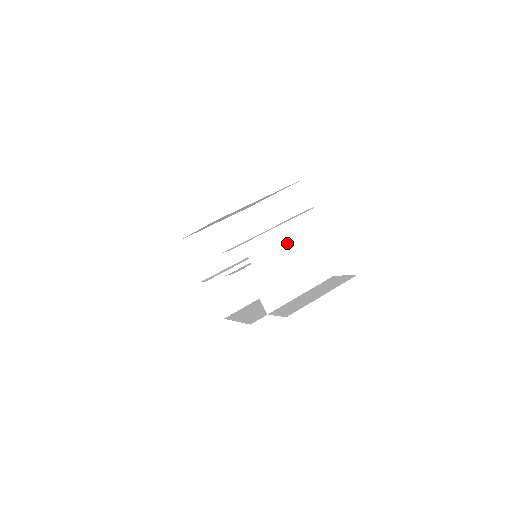
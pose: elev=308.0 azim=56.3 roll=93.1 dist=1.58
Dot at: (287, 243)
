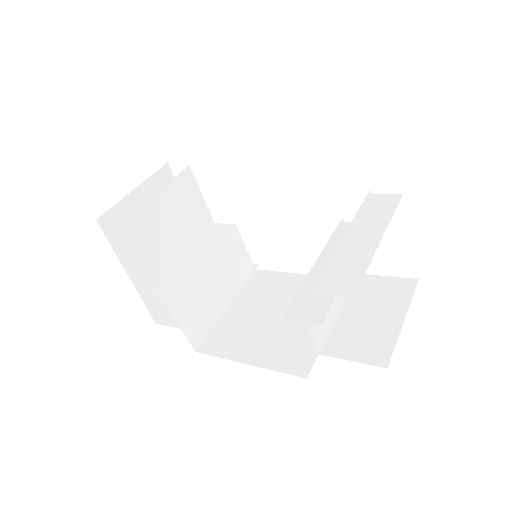
Dot at: occluded
